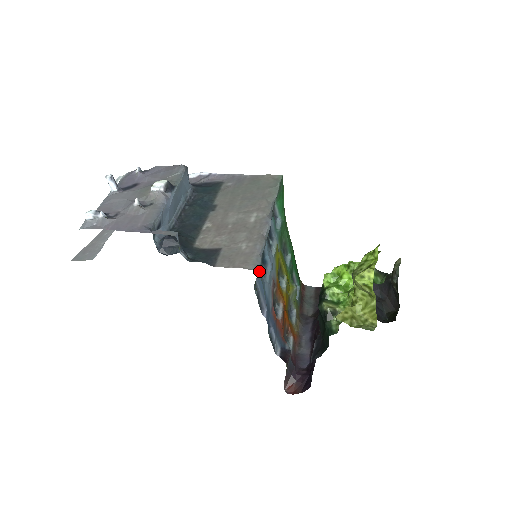
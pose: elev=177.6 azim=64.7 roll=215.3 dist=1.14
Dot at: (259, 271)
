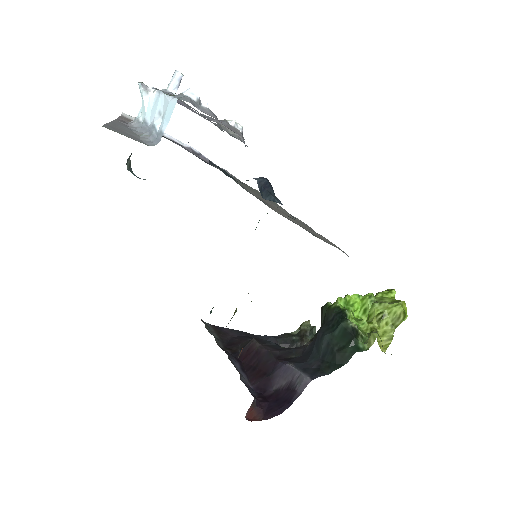
Dot at: occluded
